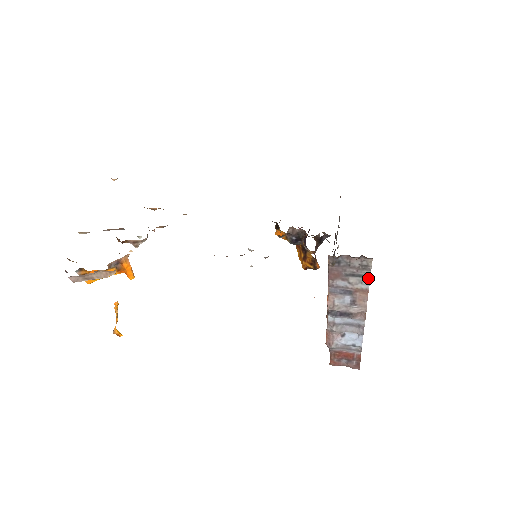
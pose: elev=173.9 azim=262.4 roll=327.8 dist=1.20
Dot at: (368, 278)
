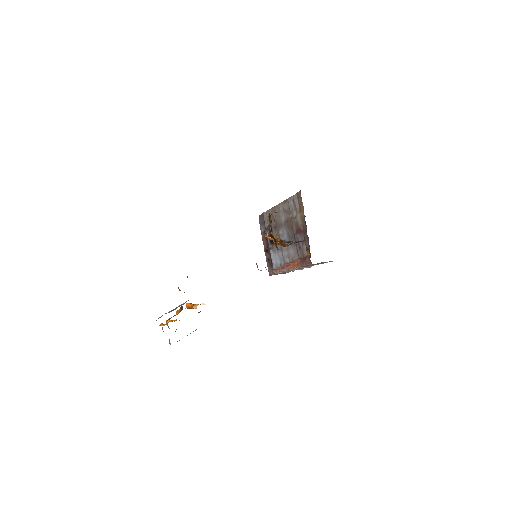
Dot at: occluded
